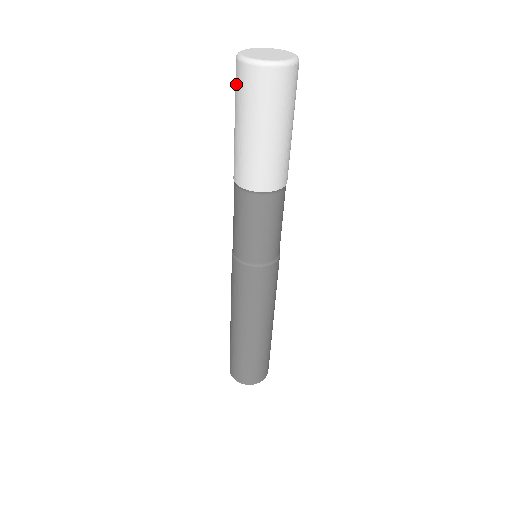
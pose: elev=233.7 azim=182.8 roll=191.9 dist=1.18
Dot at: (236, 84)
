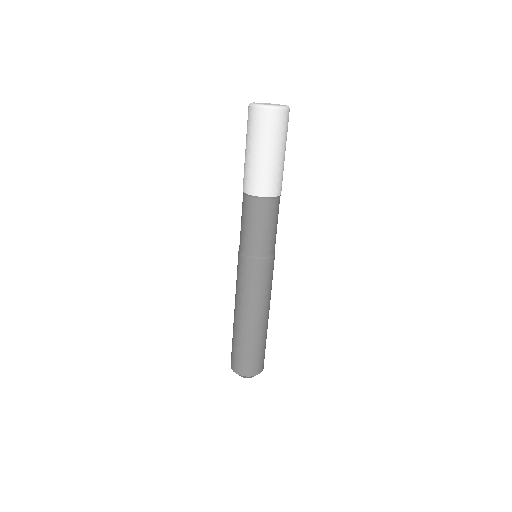
Dot at: (257, 124)
